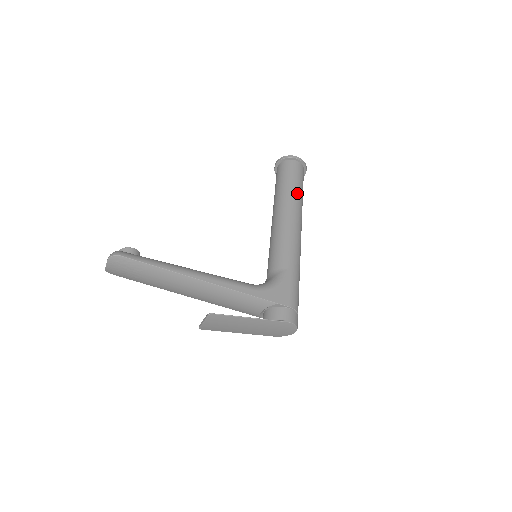
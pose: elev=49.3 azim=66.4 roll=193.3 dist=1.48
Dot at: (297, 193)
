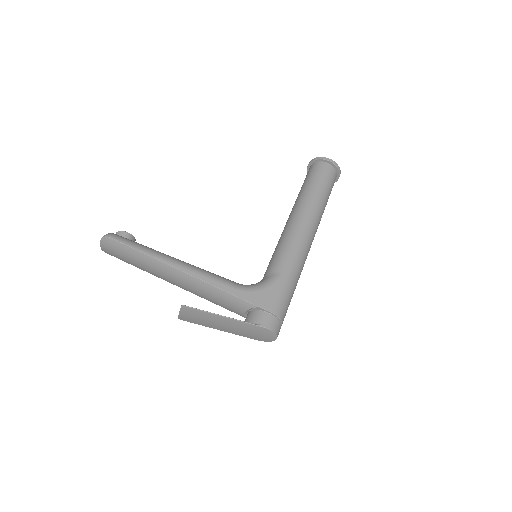
Dot at: (318, 197)
